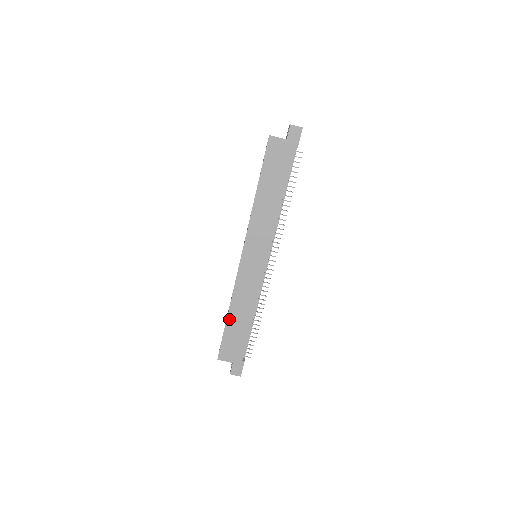
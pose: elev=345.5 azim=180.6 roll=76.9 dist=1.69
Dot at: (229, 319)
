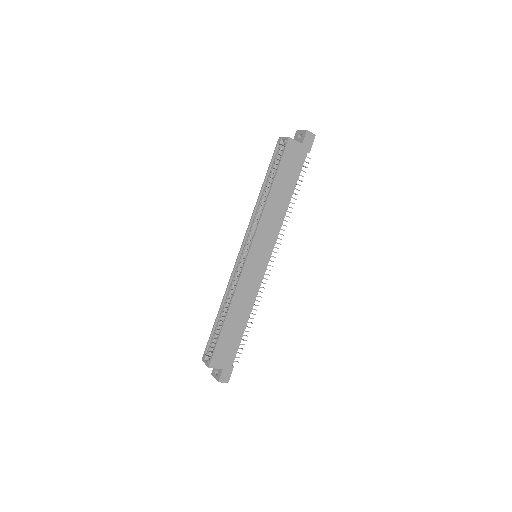
Dot at: (226, 322)
